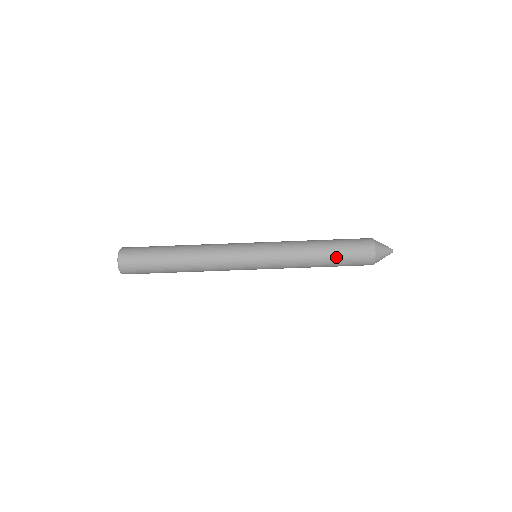
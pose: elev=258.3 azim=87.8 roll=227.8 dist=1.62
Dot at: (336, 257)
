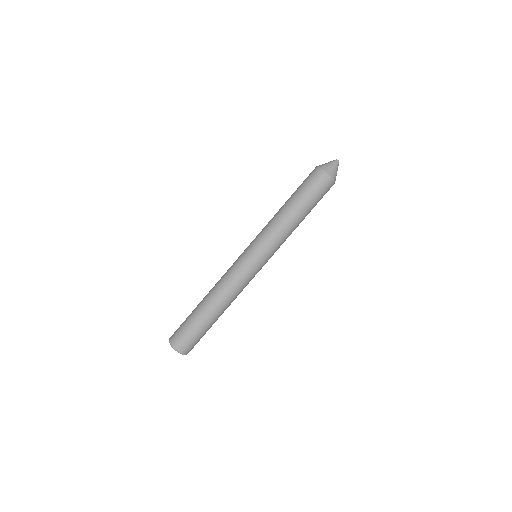
Dot at: (307, 205)
